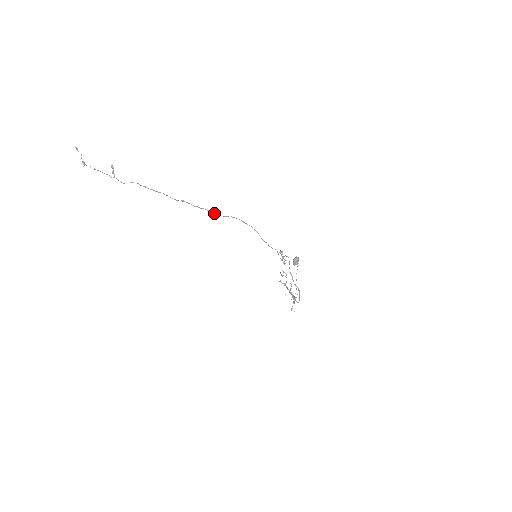
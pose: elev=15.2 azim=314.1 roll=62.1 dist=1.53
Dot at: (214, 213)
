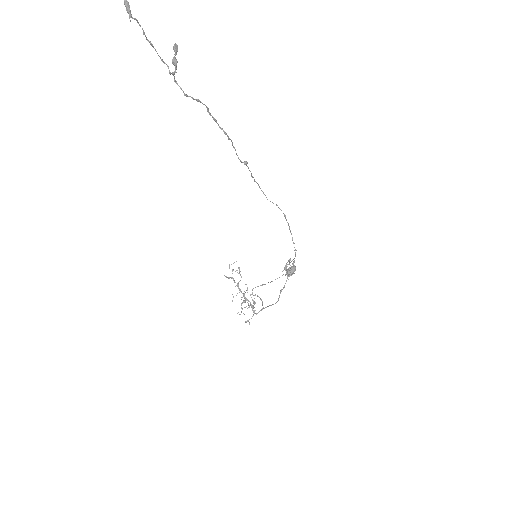
Dot at: occluded
